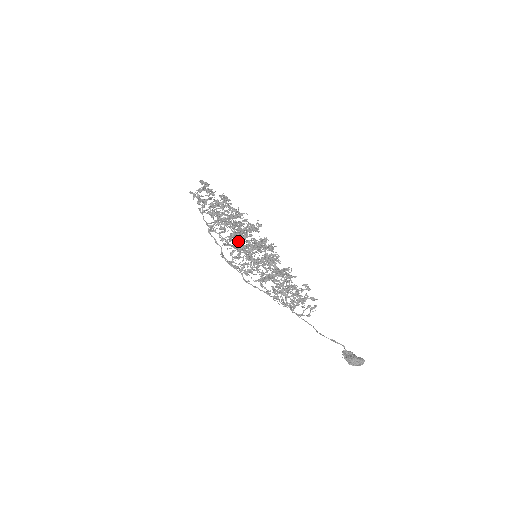
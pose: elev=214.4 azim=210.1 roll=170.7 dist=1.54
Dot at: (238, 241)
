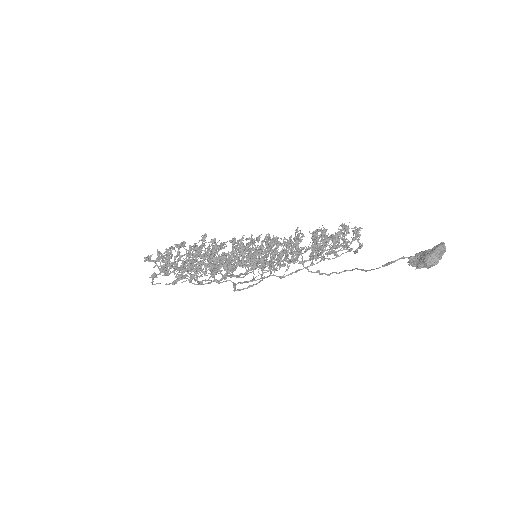
Dot at: (224, 267)
